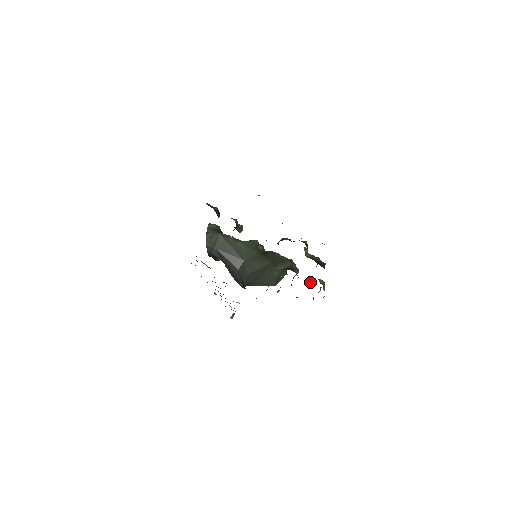
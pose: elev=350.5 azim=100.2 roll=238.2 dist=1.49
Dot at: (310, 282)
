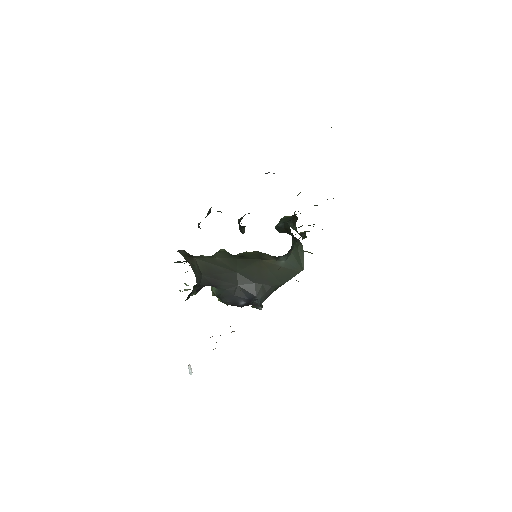
Dot at: occluded
